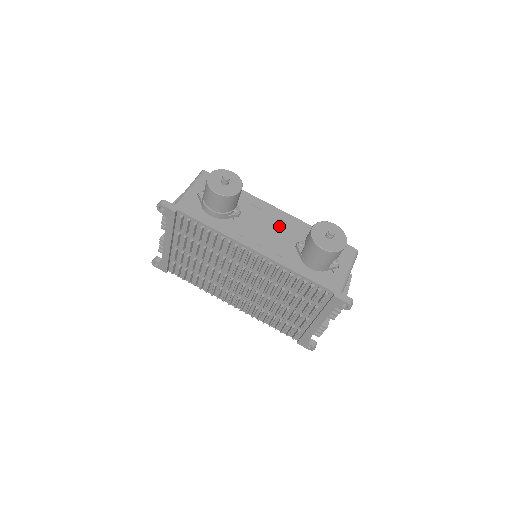
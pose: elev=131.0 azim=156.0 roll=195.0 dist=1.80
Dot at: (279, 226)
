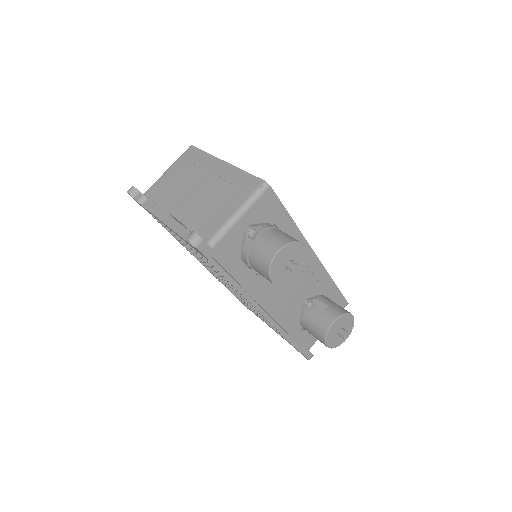
Dot at: (303, 278)
